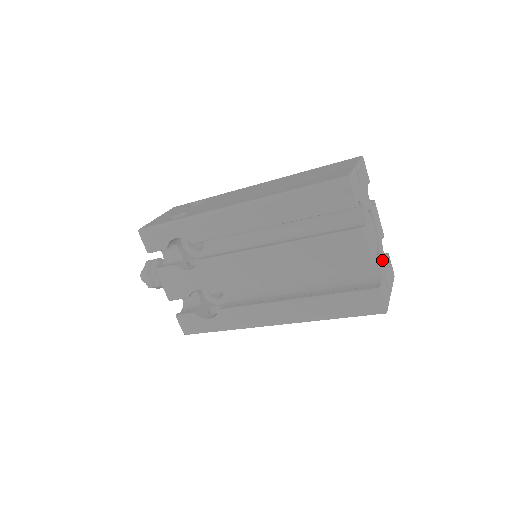
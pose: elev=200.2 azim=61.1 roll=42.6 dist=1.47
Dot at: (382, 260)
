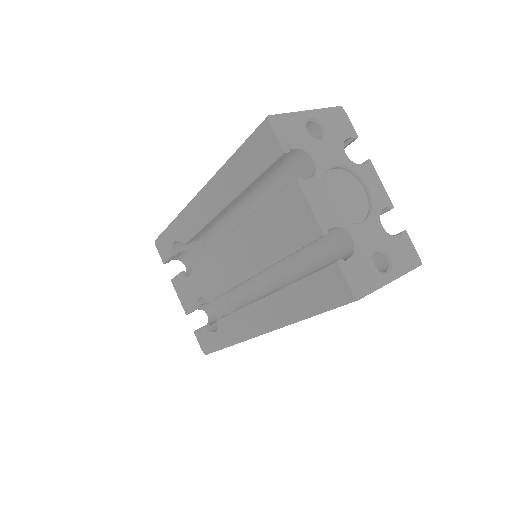
Dot at: (370, 232)
